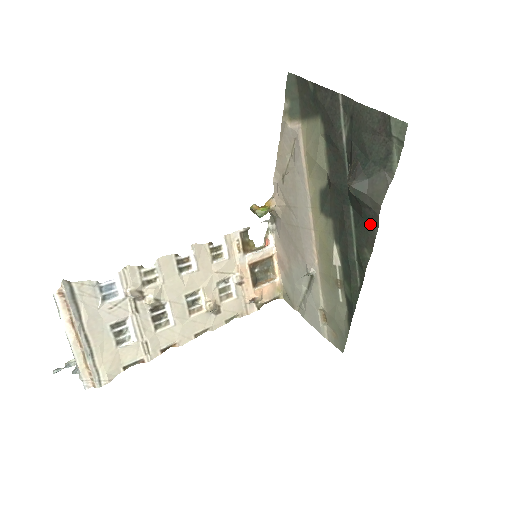
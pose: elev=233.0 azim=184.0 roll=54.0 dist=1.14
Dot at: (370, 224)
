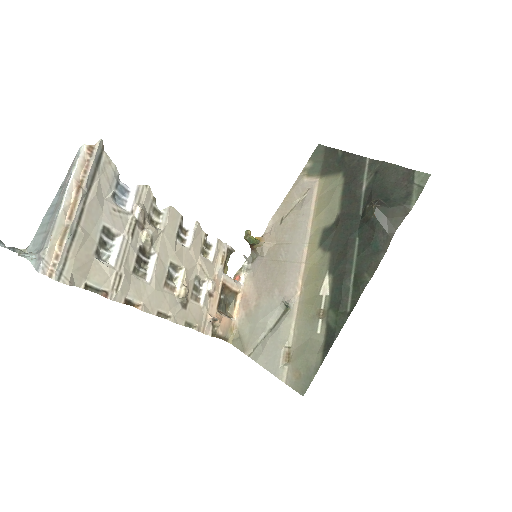
Dot at: (377, 250)
